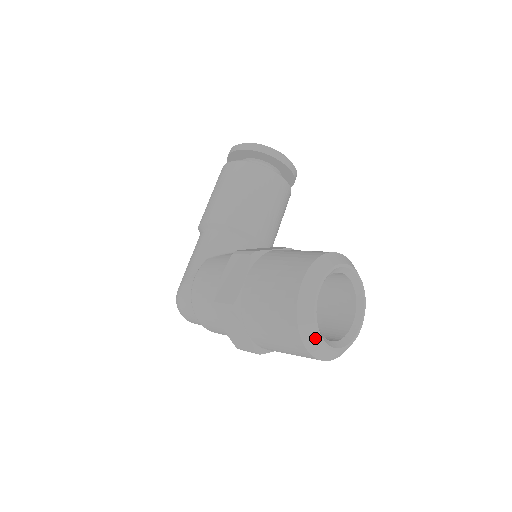
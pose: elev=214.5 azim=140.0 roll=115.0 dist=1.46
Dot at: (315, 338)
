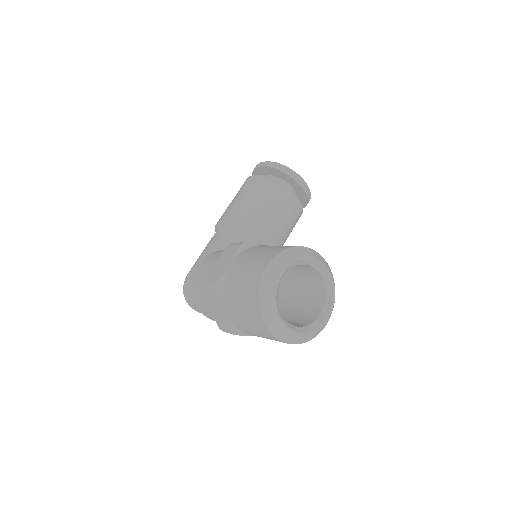
Dot at: (273, 315)
